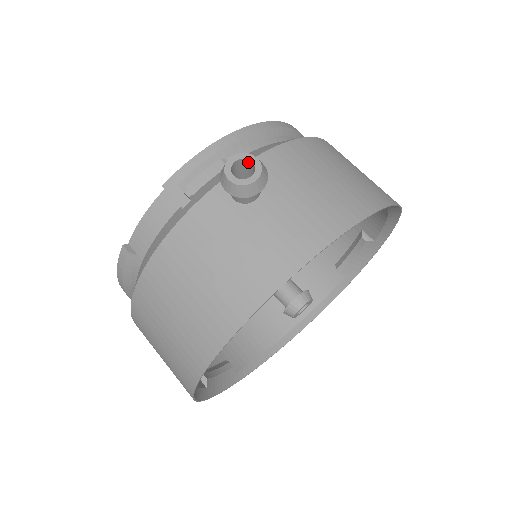
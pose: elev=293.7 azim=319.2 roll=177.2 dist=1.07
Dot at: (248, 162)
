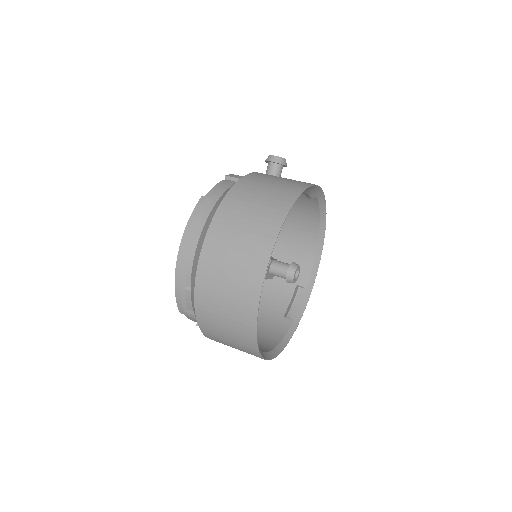
Dot at: occluded
